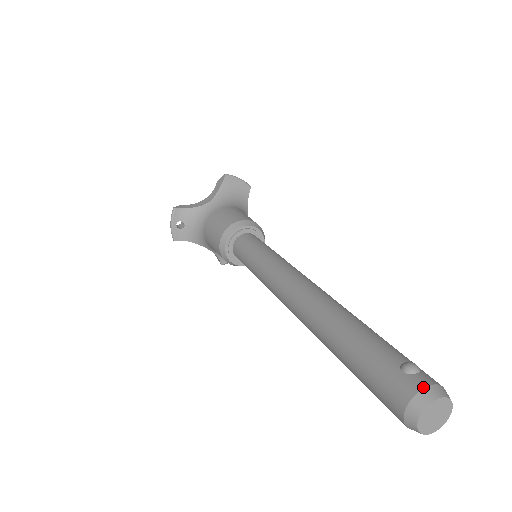
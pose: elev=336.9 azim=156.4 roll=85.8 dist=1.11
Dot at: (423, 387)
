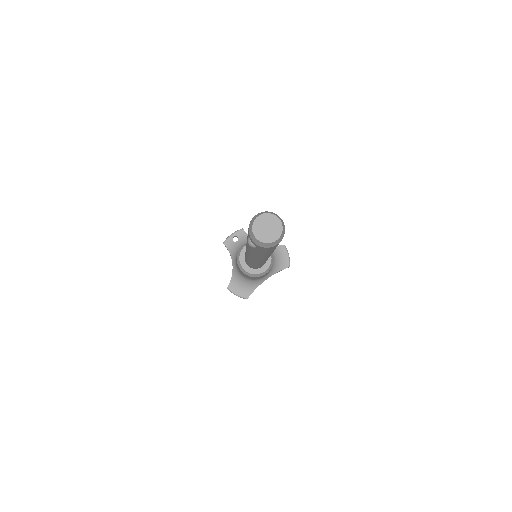
Dot at: occluded
